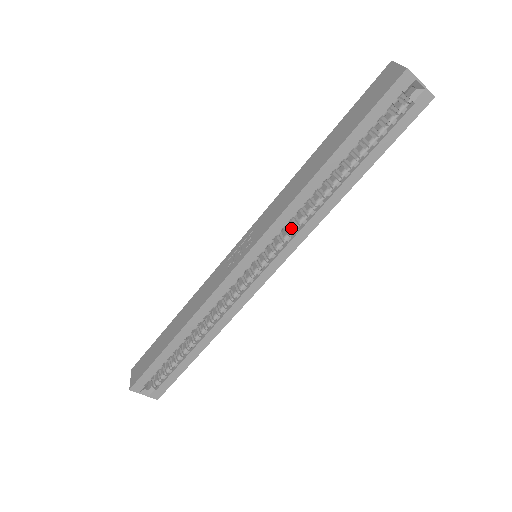
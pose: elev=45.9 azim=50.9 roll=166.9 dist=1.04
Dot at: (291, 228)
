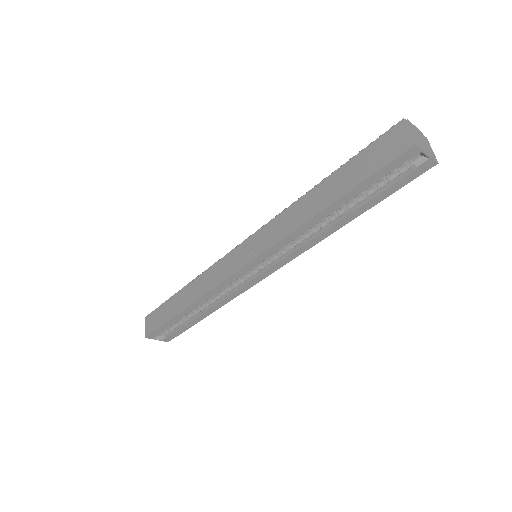
Dot at: (289, 246)
